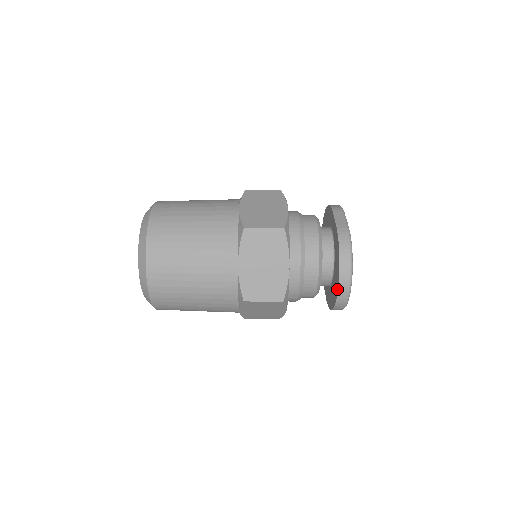
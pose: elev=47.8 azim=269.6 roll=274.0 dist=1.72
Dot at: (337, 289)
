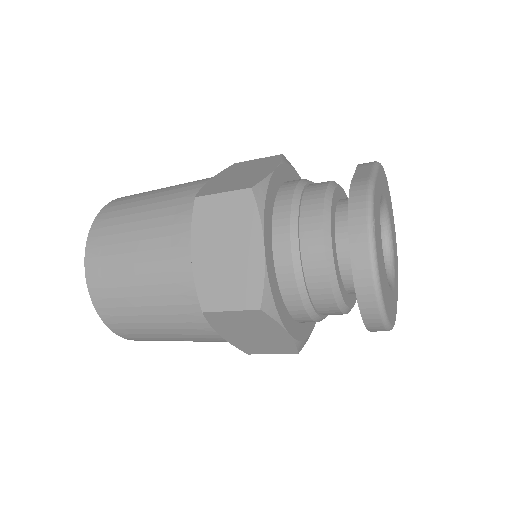
Dot at: (354, 284)
